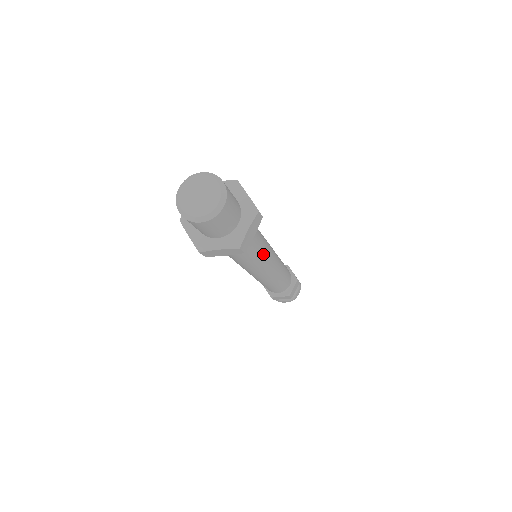
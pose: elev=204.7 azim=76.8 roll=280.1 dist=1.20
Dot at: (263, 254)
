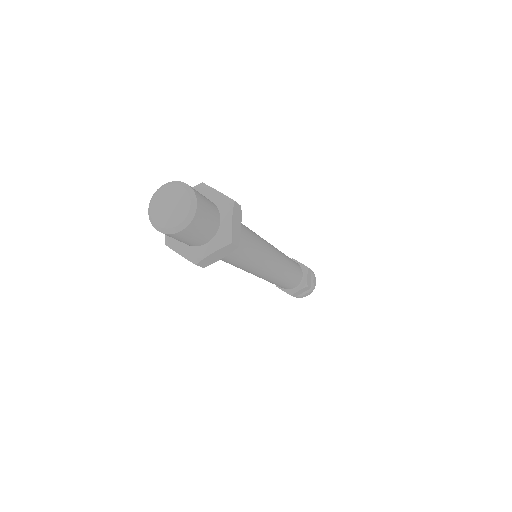
Dot at: (260, 248)
